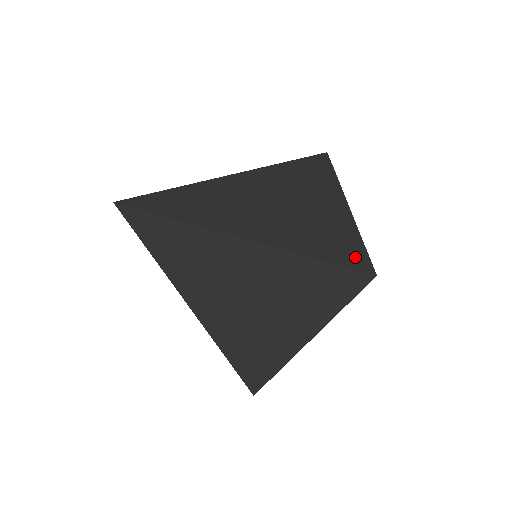
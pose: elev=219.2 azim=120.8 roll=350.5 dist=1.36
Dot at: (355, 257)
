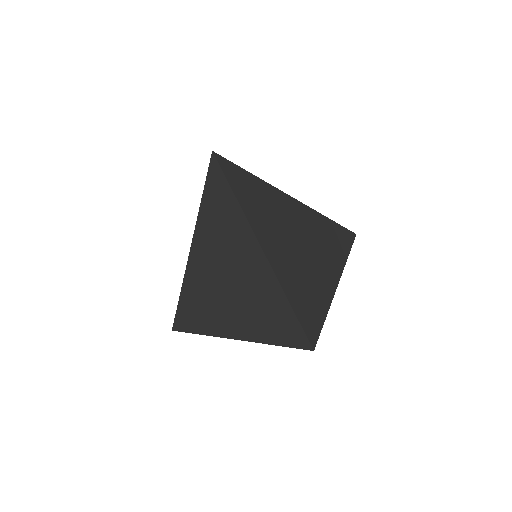
Dot at: occluded
